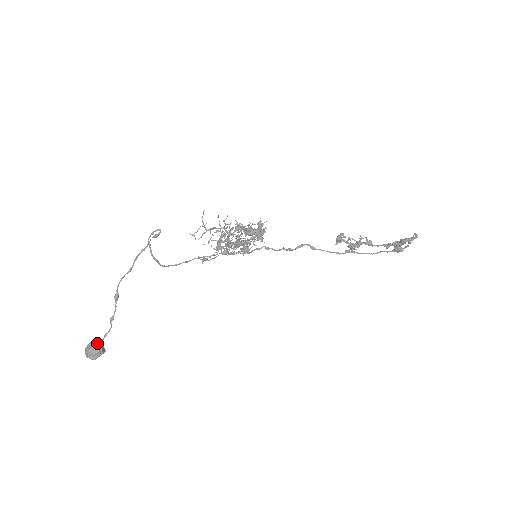
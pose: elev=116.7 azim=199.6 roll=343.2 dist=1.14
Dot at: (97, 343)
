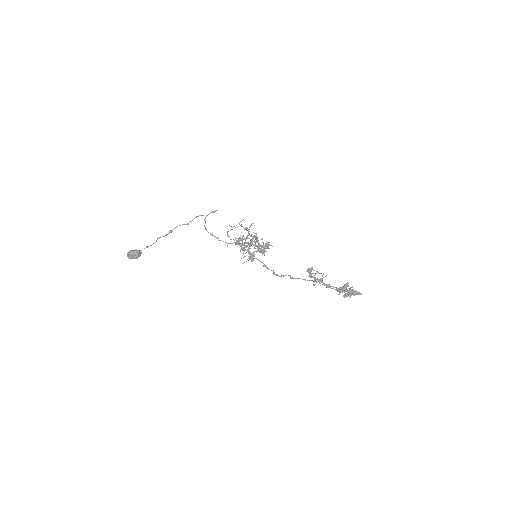
Dot at: (139, 250)
